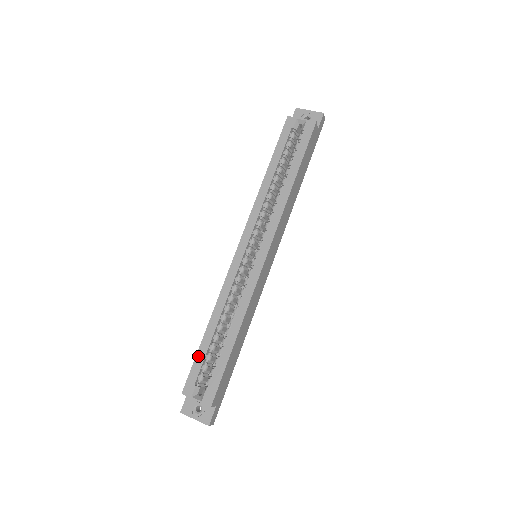
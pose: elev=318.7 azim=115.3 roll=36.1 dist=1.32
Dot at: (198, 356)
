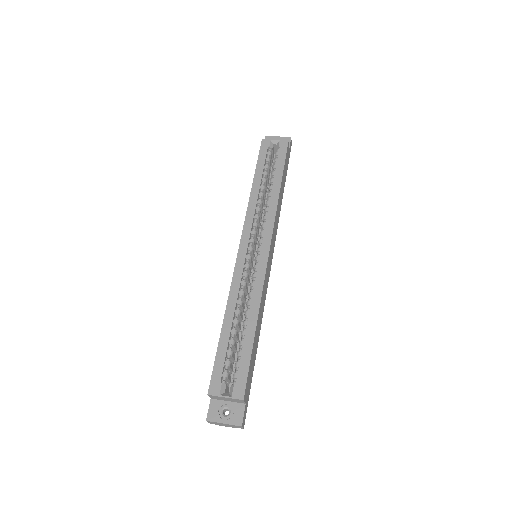
Dot at: (219, 353)
